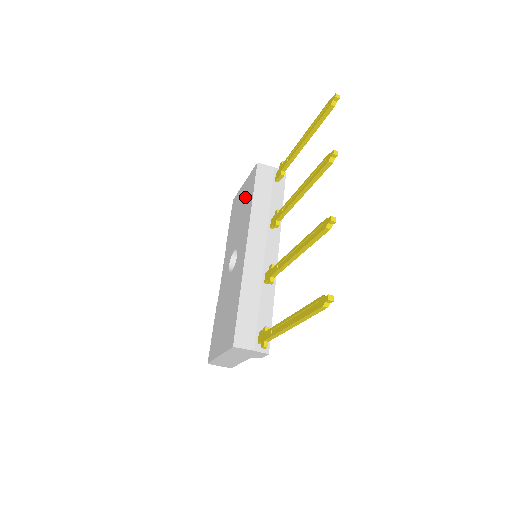
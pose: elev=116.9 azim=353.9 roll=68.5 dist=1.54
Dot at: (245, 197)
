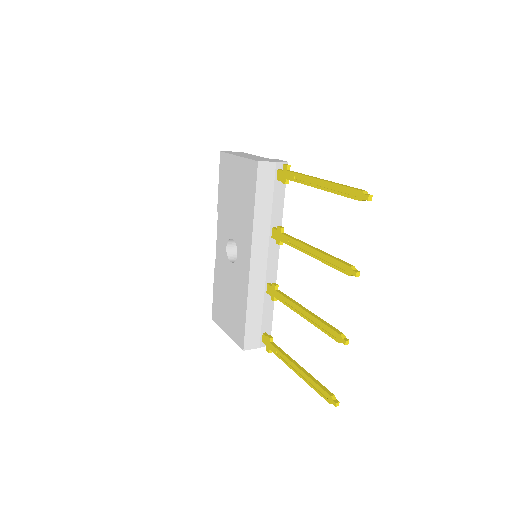
Dot at: (242, 187)
